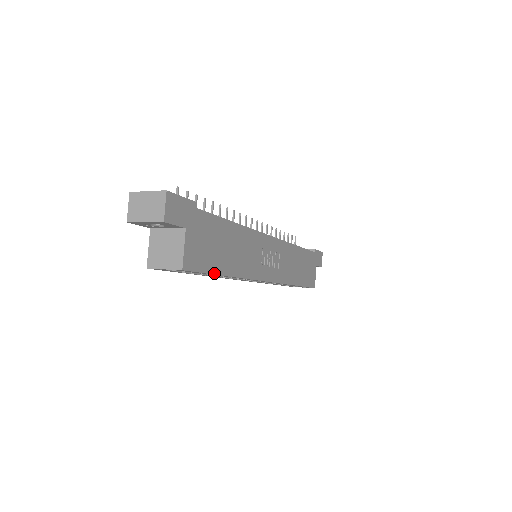
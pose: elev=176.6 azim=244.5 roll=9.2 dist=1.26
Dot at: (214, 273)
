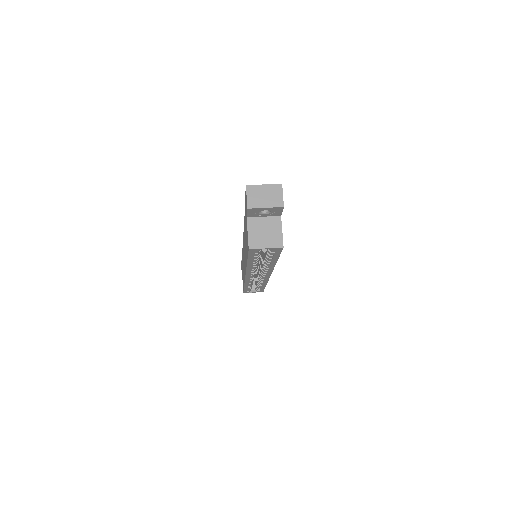
Dot at: (279, 256)
